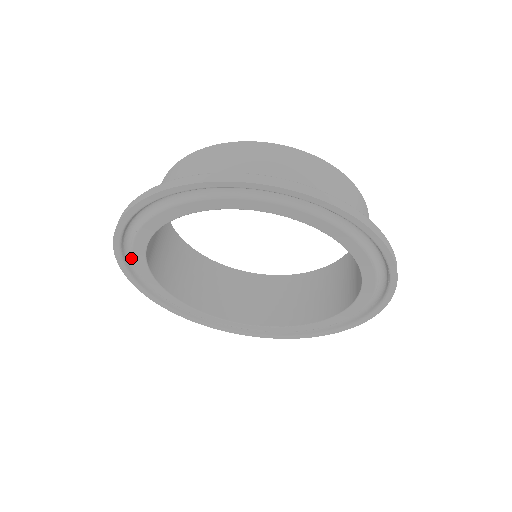
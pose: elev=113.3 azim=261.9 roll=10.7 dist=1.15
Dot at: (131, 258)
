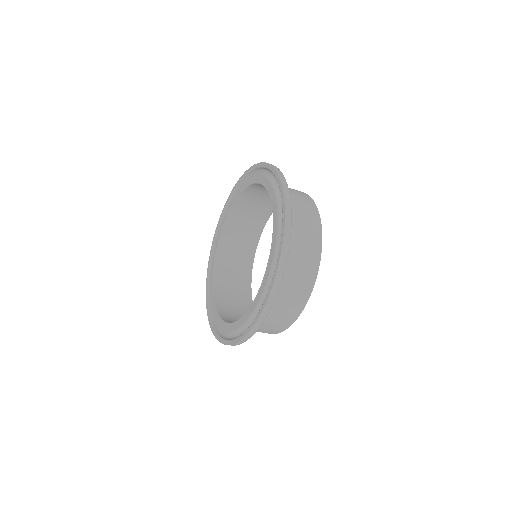
Dot at: occluded
